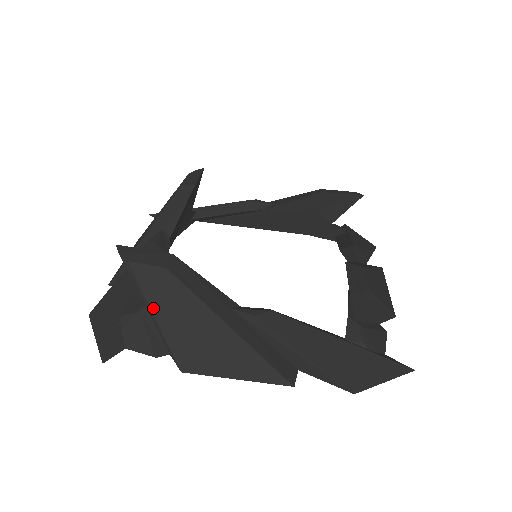
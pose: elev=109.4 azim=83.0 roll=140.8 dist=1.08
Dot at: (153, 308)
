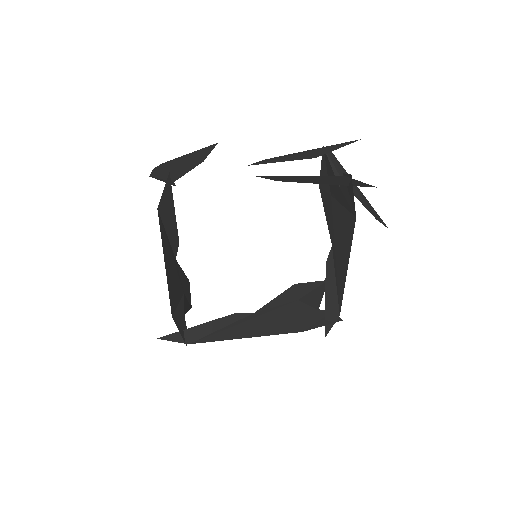
Dot at: (186, 155)
